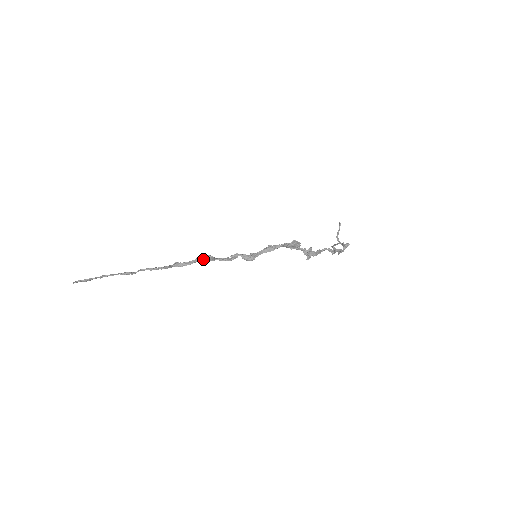
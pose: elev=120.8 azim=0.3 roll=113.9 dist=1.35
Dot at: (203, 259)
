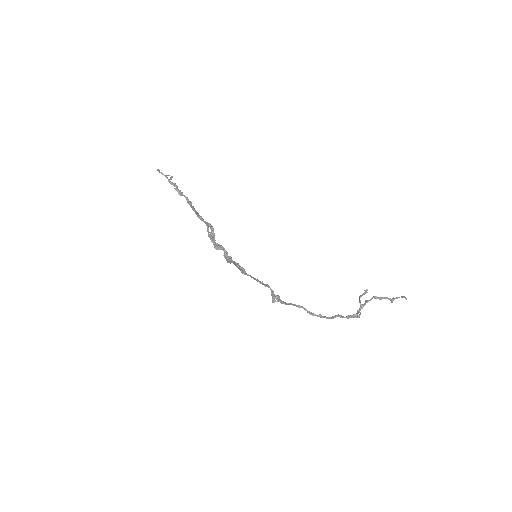
Dot at: (208, 227)
